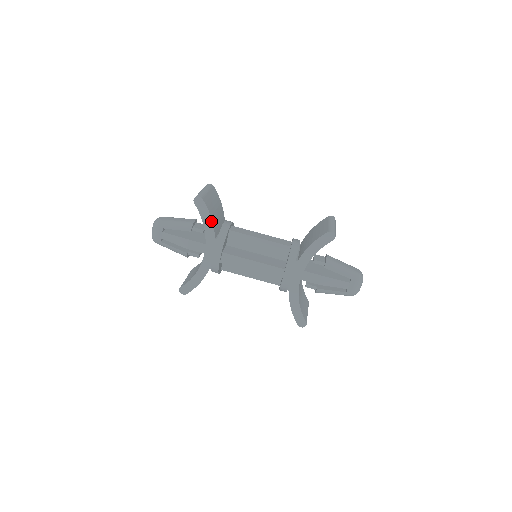
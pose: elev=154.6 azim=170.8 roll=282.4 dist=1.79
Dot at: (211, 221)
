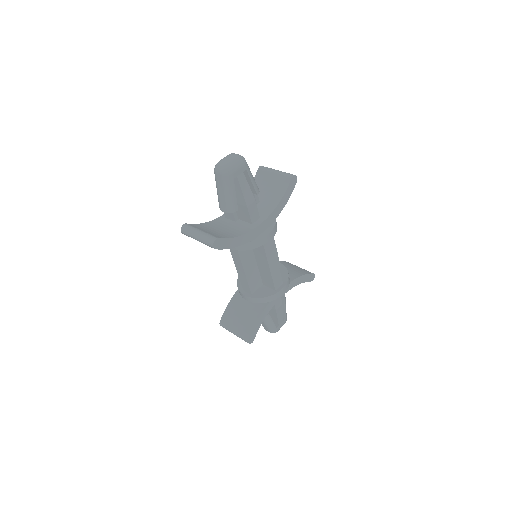
Dot at: (286, 203)
